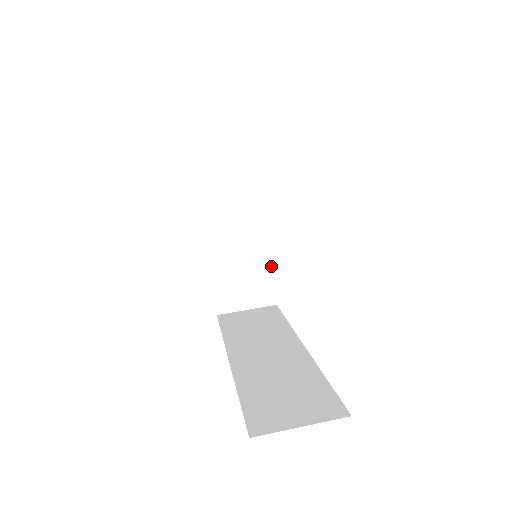
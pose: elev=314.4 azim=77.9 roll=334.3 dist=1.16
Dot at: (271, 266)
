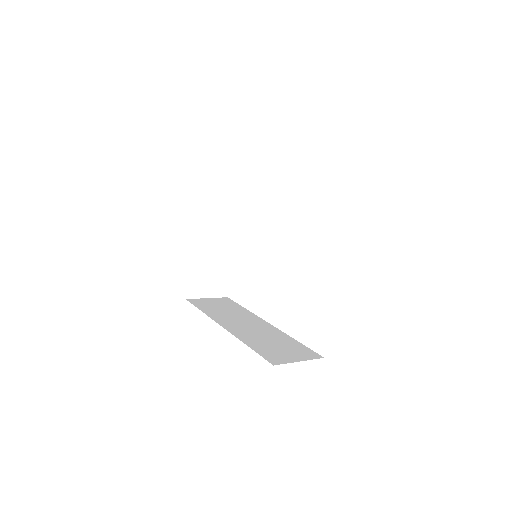
Dot at: (230, 267)
